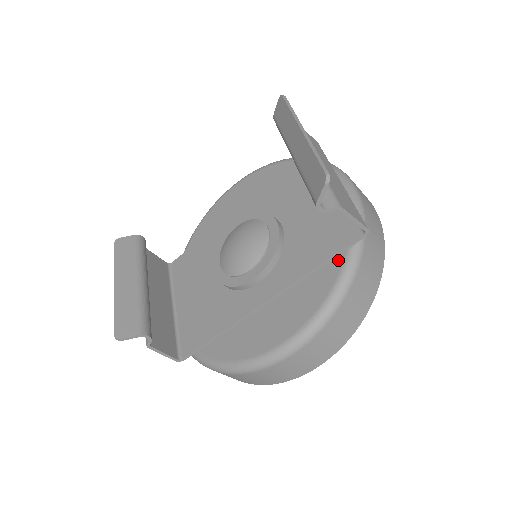
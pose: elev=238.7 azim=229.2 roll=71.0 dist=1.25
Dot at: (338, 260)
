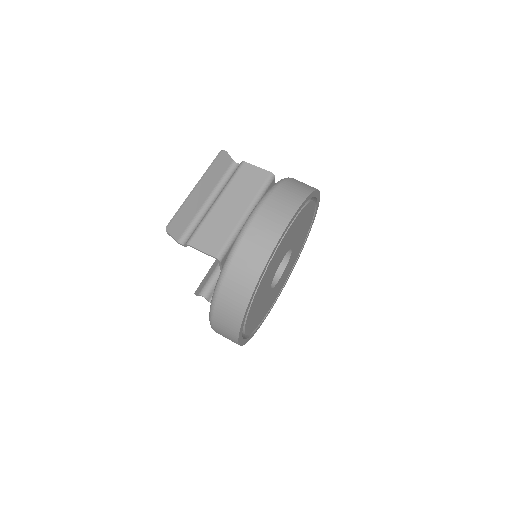
Dot at: occluded
